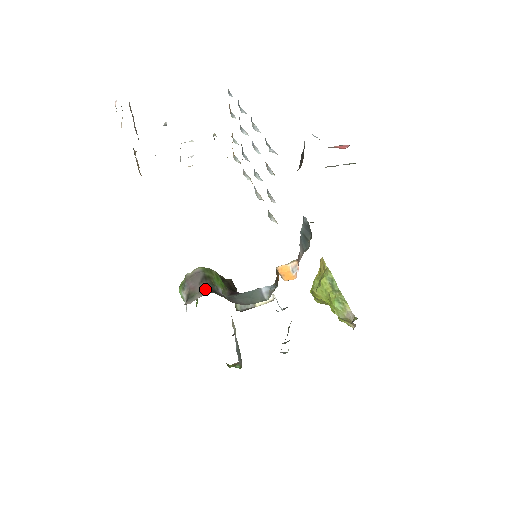
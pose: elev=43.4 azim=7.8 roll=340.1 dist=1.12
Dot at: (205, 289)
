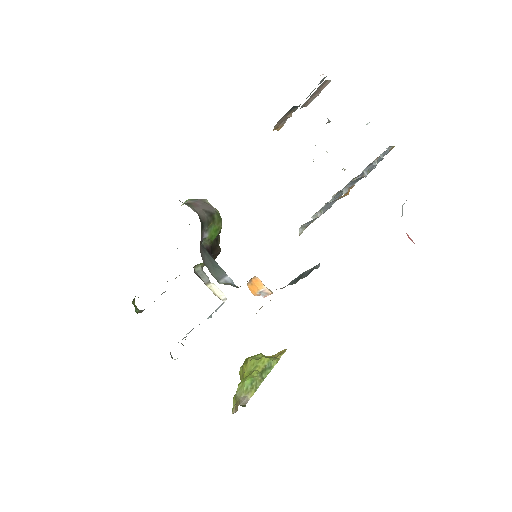
Dot at: (201, 215)
